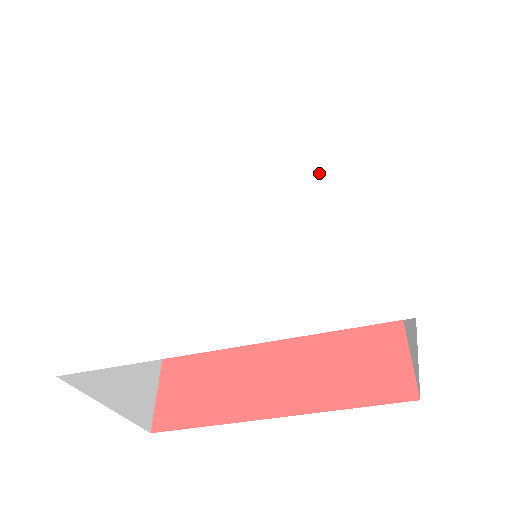
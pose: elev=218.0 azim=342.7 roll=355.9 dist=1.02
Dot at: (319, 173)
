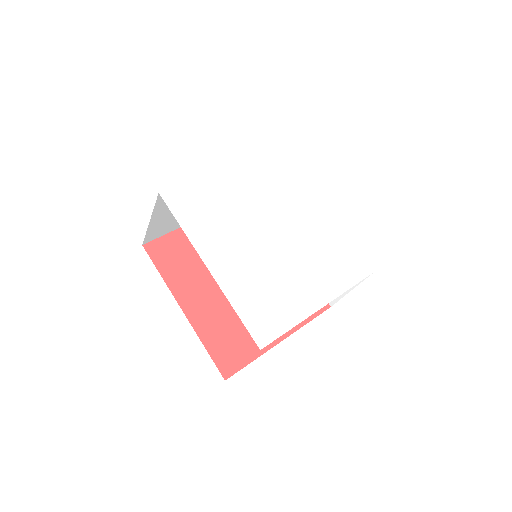
Dot at: (303, 209)
